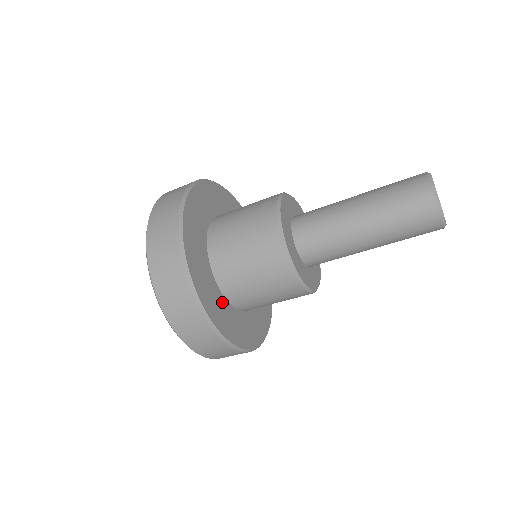
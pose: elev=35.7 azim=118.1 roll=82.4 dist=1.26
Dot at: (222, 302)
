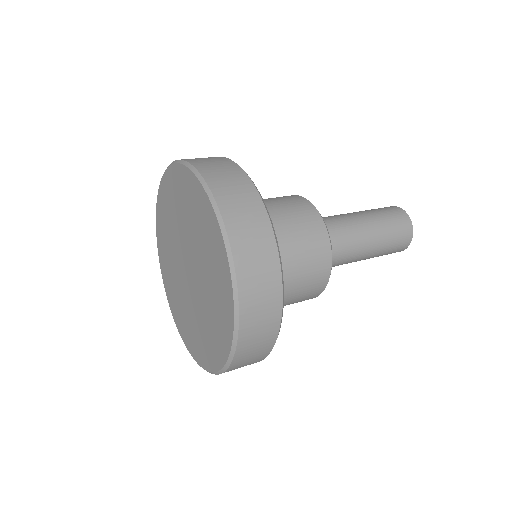
Dot at: occluded
